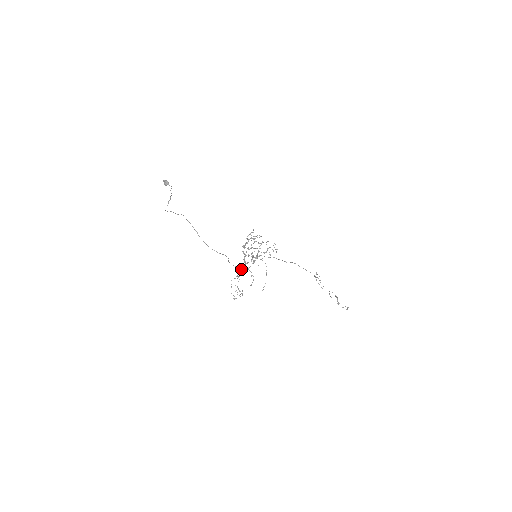
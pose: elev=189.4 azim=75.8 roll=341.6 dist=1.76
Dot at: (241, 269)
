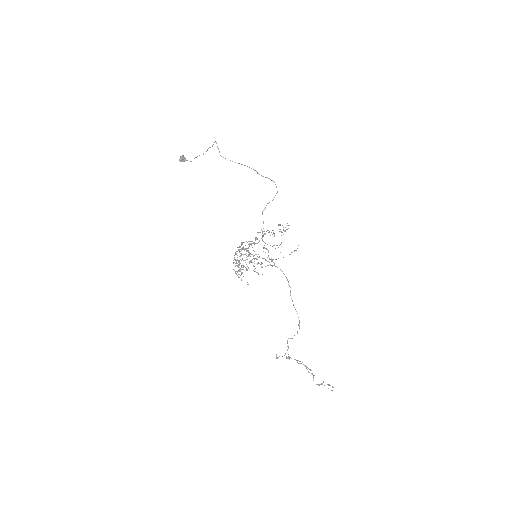
Dot at: (262, 235)
